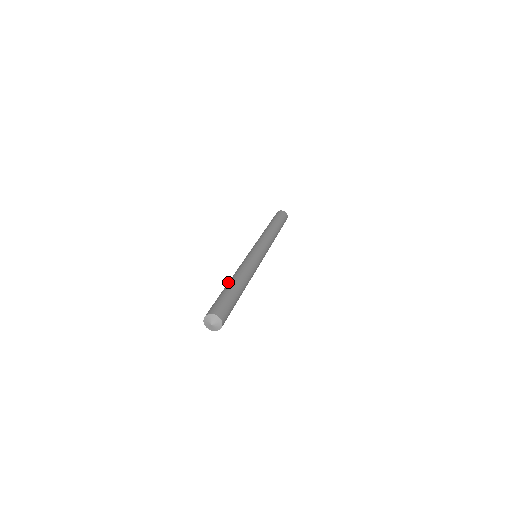
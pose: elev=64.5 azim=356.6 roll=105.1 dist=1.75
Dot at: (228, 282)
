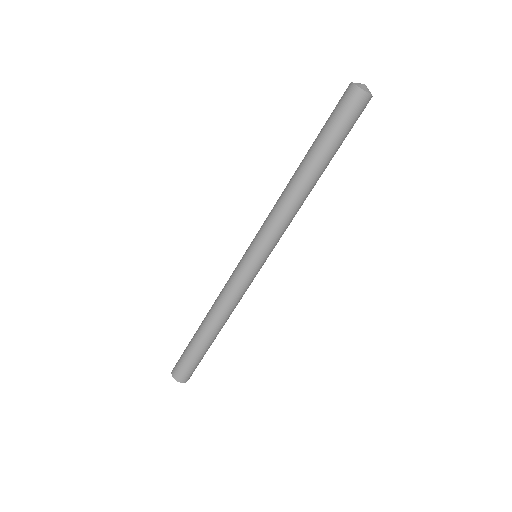
Dot at: (300, 166)
